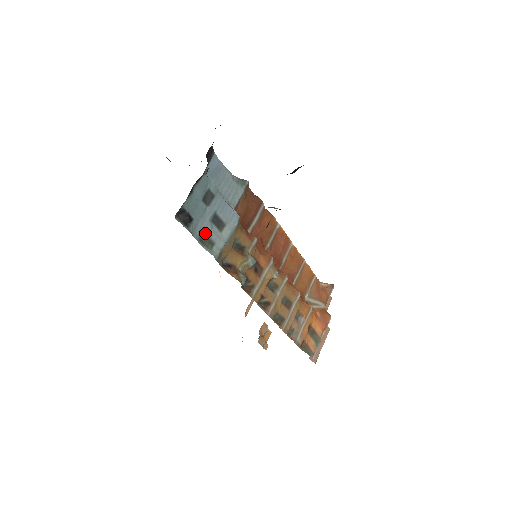
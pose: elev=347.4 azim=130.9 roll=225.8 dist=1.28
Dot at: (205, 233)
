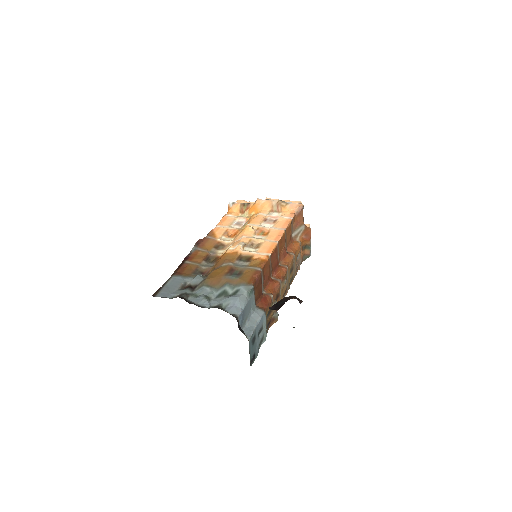
Dot at: (259, 344)
